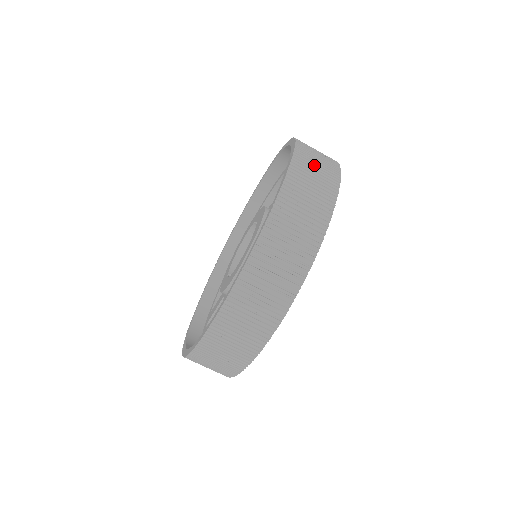
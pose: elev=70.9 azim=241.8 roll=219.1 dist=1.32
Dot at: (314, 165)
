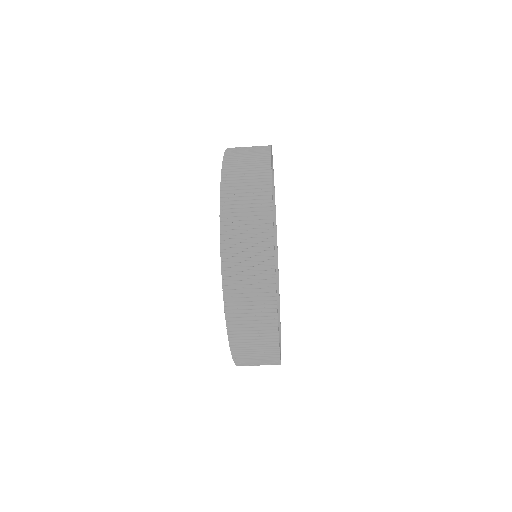
Dot at: (243, 173)
